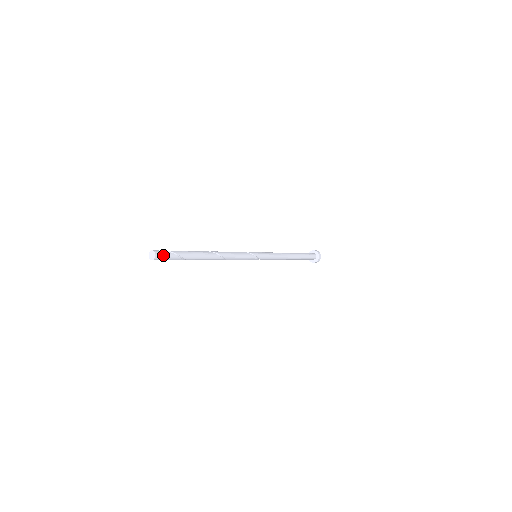
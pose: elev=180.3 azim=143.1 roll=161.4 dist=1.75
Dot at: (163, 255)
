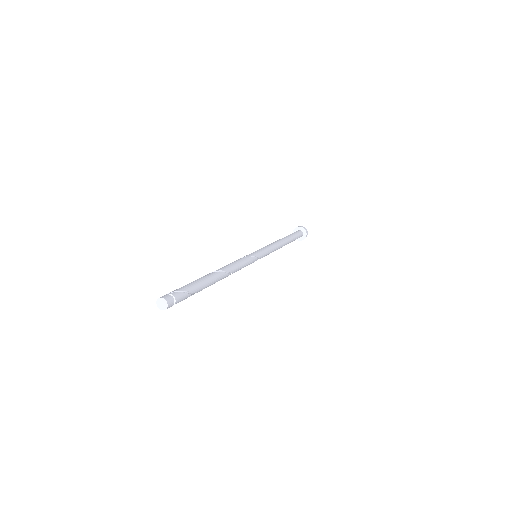
Dot at: (175, 300)
